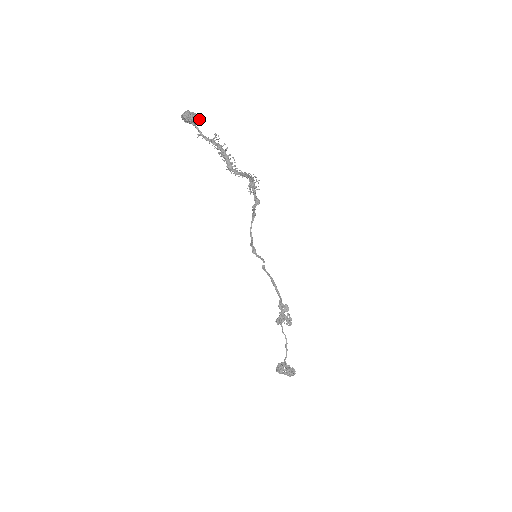
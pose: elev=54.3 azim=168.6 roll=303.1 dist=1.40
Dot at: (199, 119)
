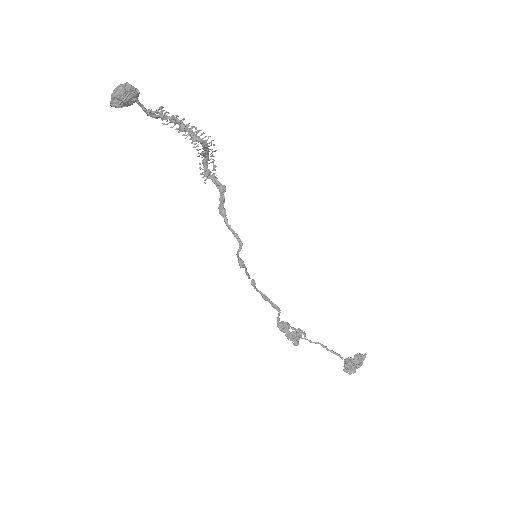
Dot at: occluded
